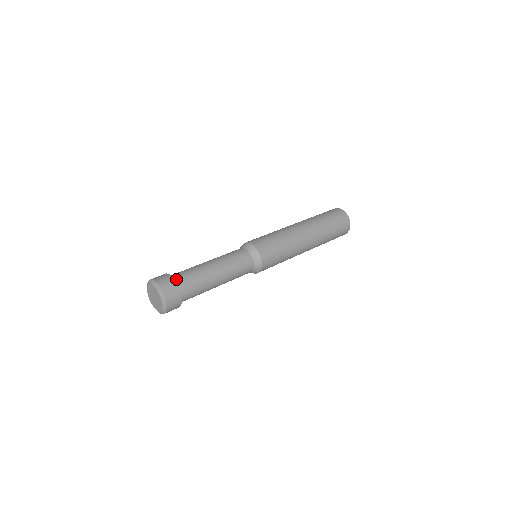
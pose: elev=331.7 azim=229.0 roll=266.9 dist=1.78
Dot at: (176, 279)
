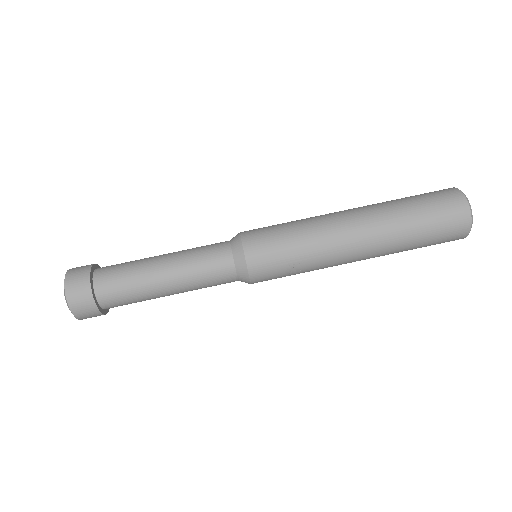
Dot at: (97, 279)
